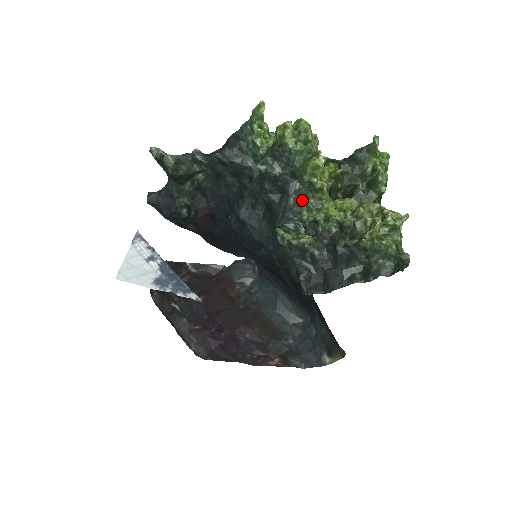
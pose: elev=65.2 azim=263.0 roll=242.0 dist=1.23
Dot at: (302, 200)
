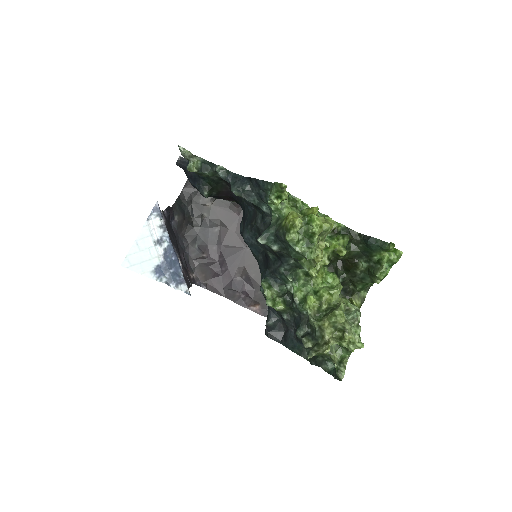
Dot at: (293, 271)
